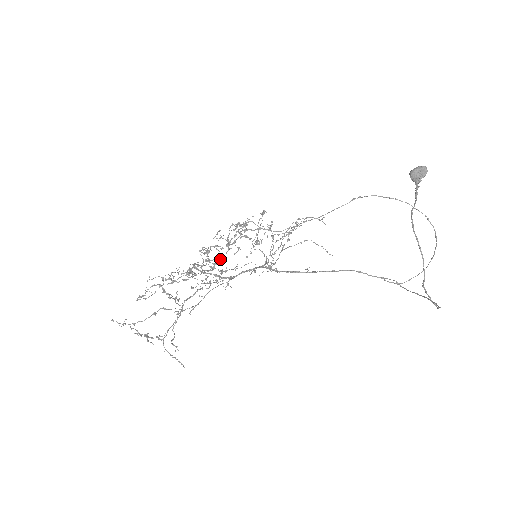
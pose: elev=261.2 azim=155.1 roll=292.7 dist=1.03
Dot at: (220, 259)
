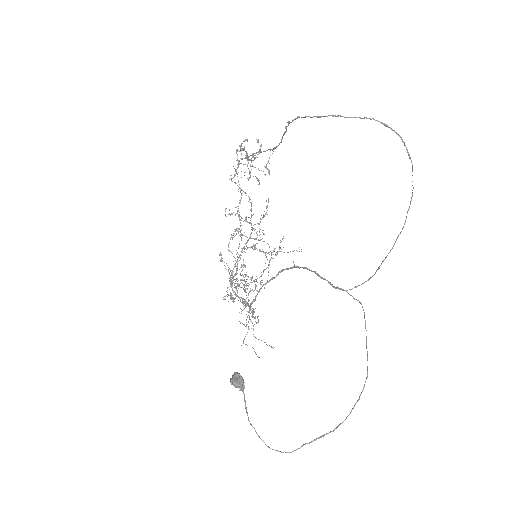
Dot at: (251, 210)
